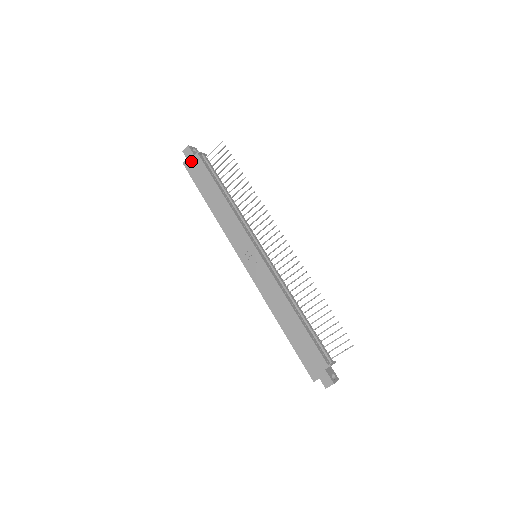
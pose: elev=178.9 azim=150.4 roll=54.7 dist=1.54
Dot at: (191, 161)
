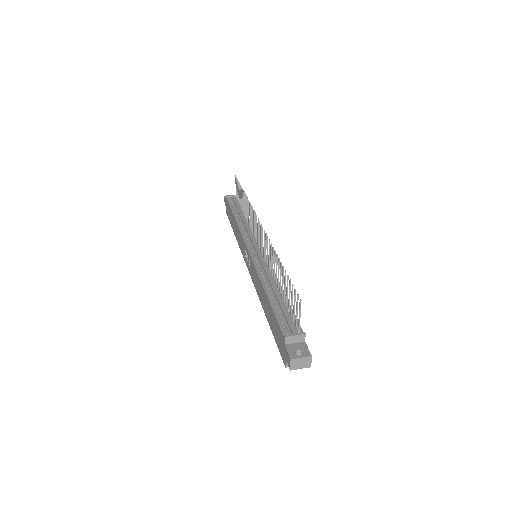
Dot at: (226, 207)
